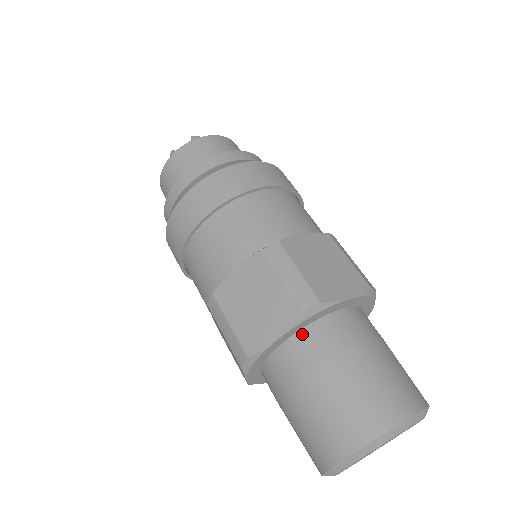
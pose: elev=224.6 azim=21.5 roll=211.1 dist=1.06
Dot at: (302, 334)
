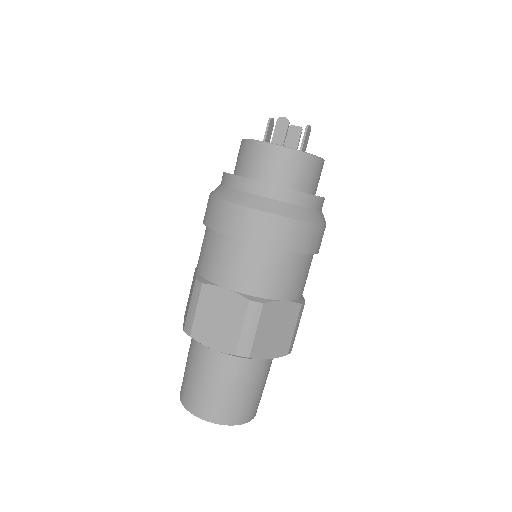
Dot at: occluded
